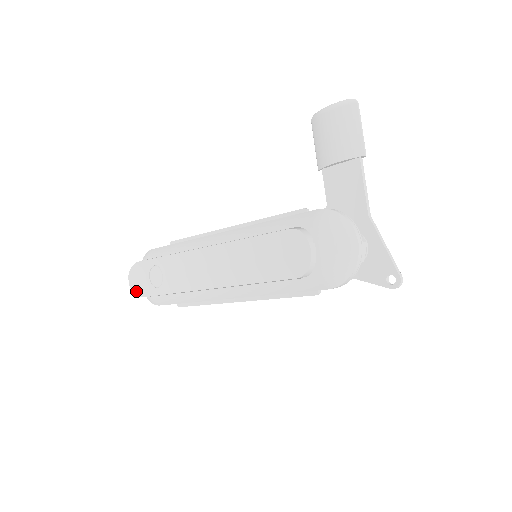
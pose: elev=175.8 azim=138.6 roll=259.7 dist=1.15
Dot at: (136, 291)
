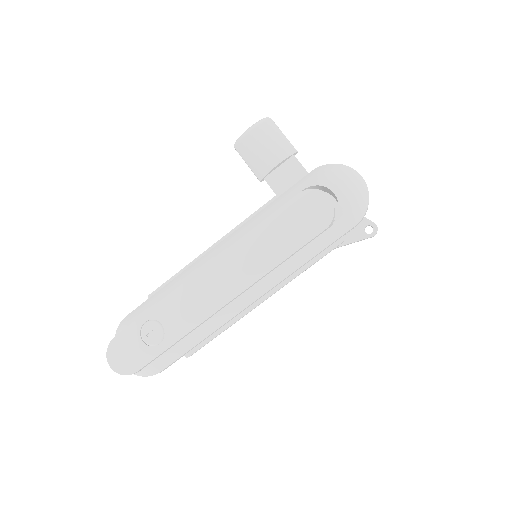
Dot at: (126, 370)
